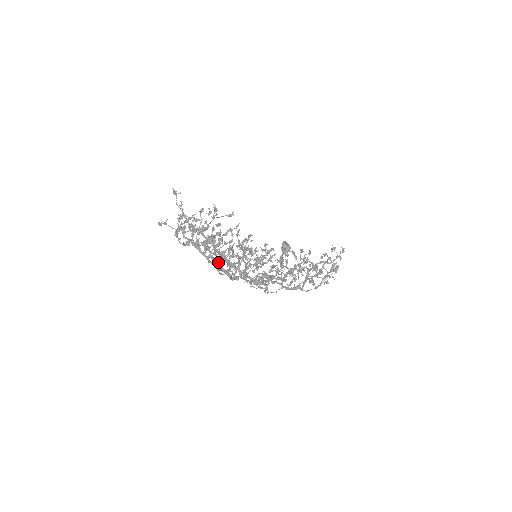
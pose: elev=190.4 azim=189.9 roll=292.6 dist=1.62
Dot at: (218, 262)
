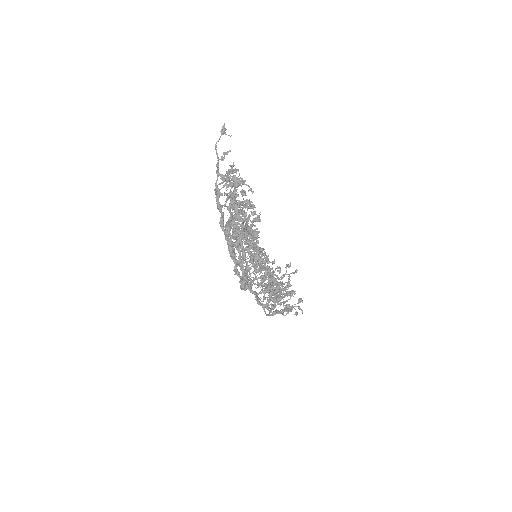
Dot at: (241, 257)
